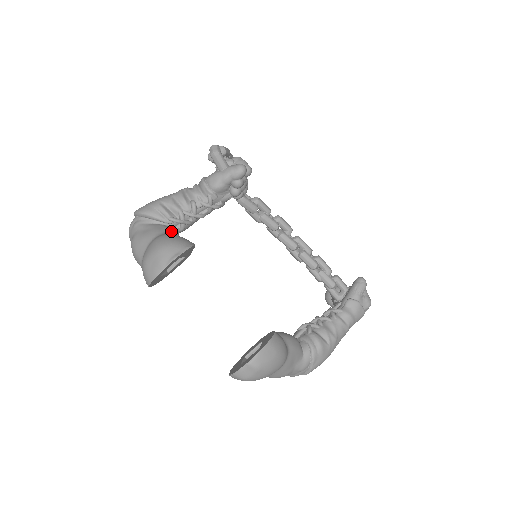
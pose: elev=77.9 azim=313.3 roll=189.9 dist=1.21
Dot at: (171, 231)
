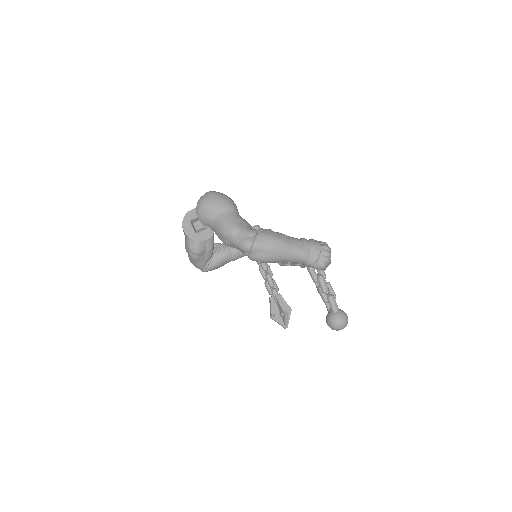
Dot at: occluded
